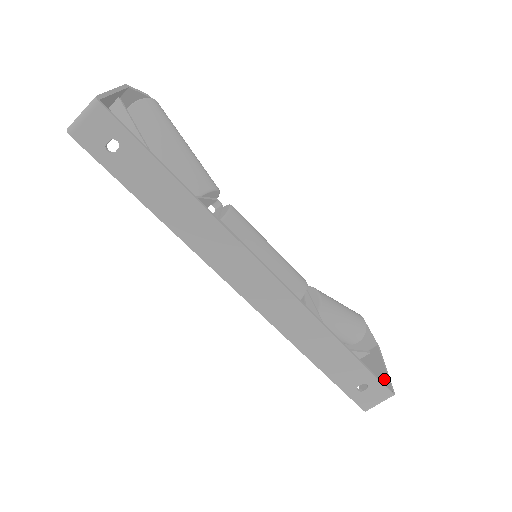
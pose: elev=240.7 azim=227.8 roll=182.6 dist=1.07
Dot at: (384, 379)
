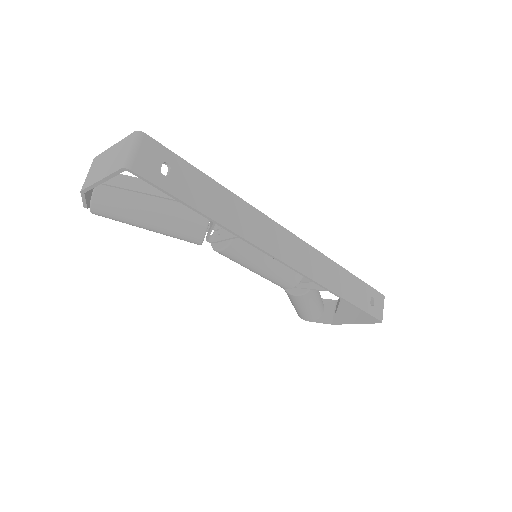
Dot at: occluded
